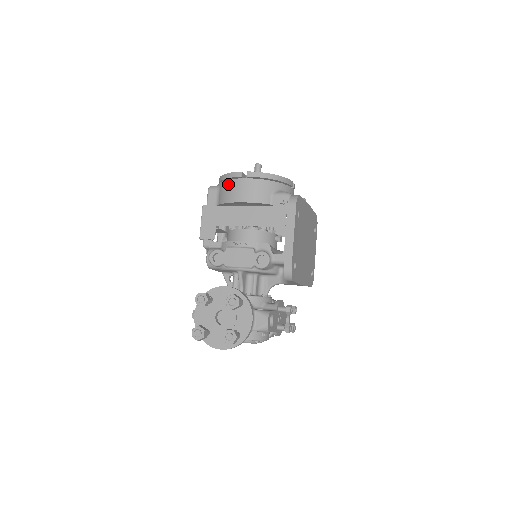
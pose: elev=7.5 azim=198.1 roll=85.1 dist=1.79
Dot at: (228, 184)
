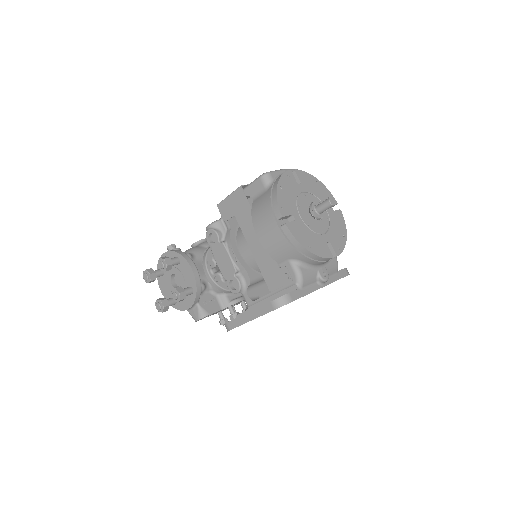
Dot at: (267, 206)
